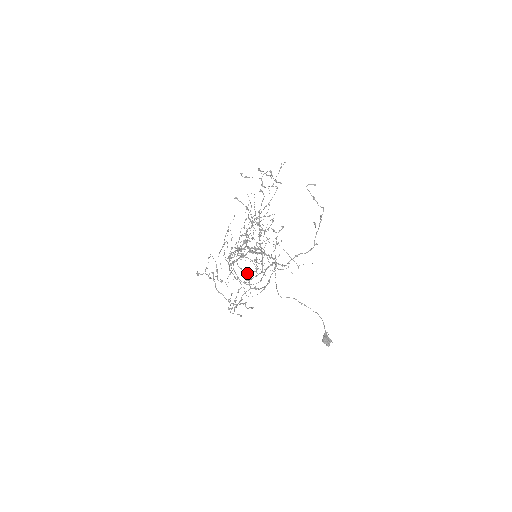
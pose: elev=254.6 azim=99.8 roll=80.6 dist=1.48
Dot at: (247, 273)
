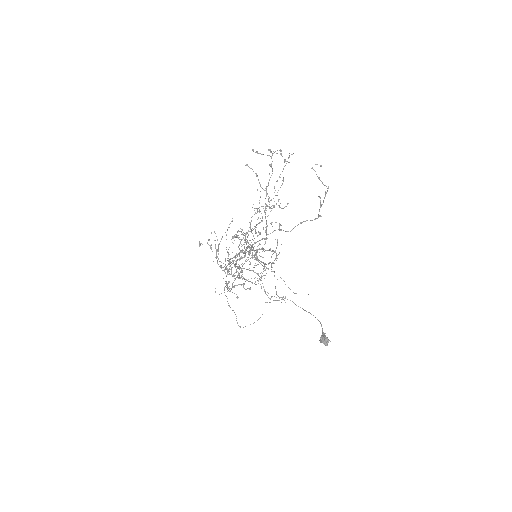
Dot at: (249, 251)
